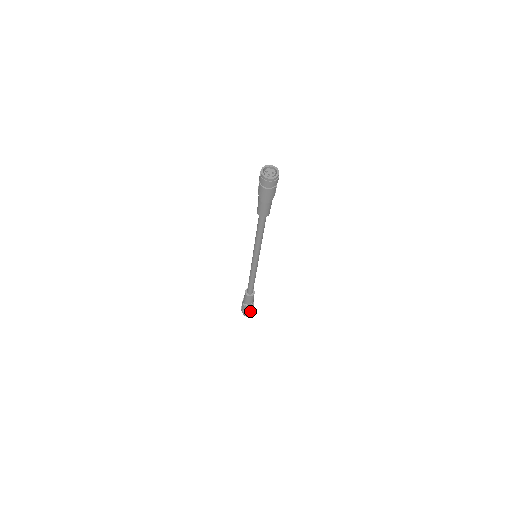
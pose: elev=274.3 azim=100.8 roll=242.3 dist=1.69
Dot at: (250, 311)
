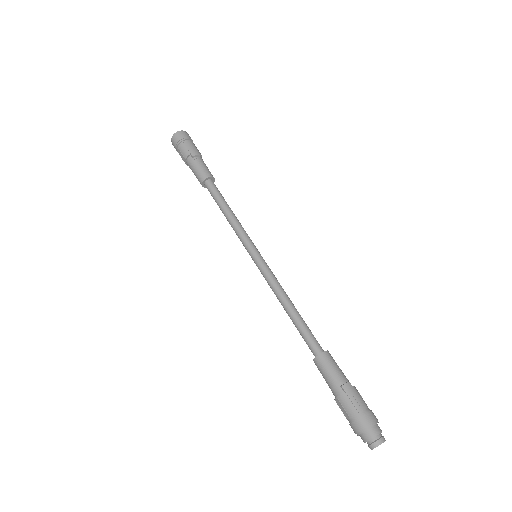
Dot at: (368, 410)
